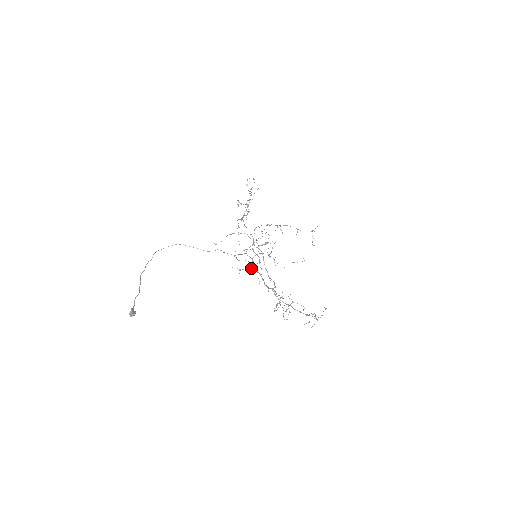
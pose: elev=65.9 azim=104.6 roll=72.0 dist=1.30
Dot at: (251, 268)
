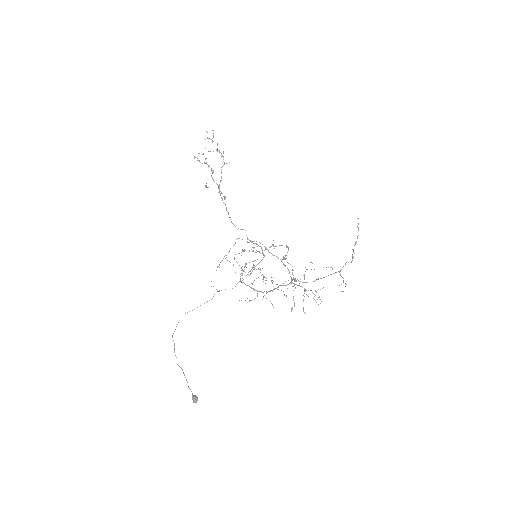
Dot at: (257, 296)
